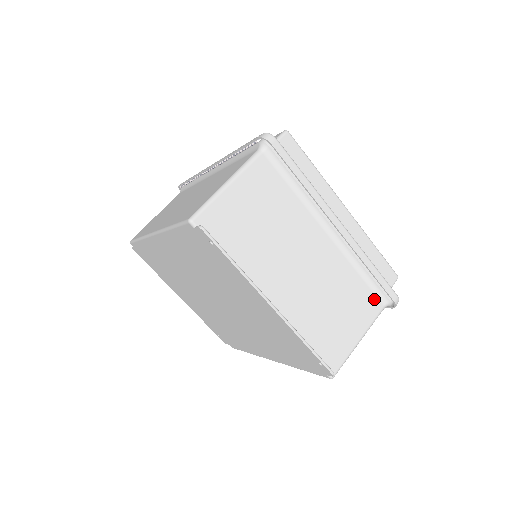
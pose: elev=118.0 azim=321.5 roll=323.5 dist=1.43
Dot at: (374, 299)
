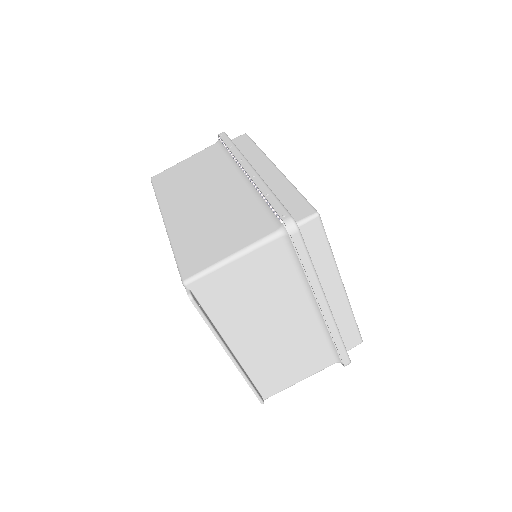
Dot at: (329, 357)
